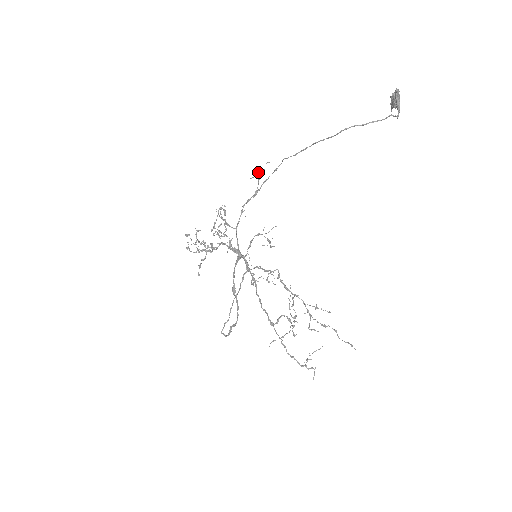
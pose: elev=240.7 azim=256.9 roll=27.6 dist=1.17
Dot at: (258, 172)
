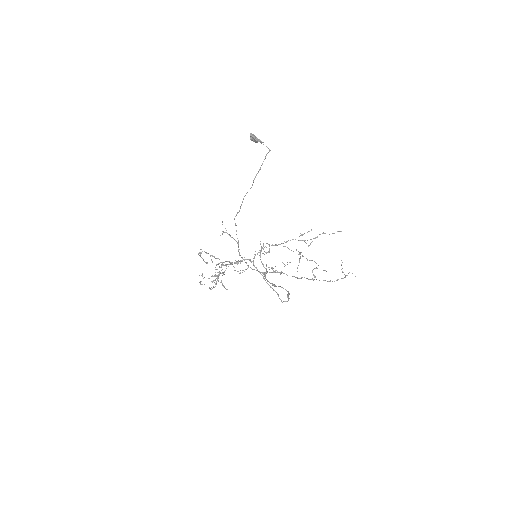
Dot at: (223, 232)
